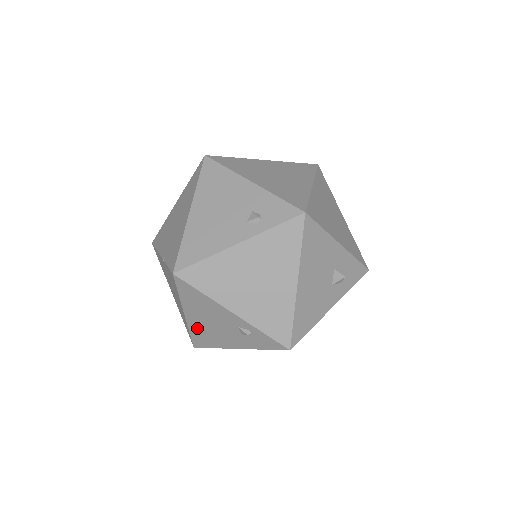
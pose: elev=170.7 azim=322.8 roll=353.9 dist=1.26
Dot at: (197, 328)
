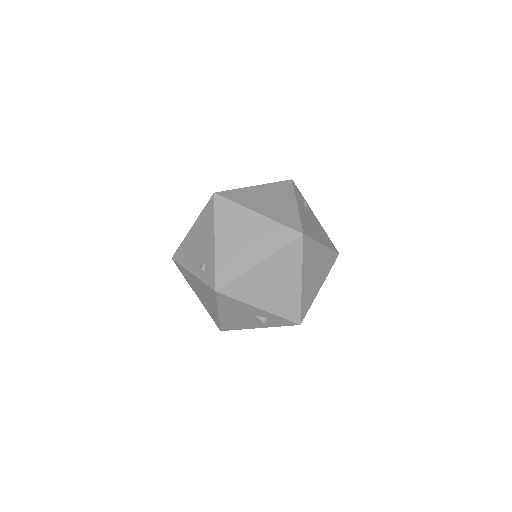
Dot at: occluded
